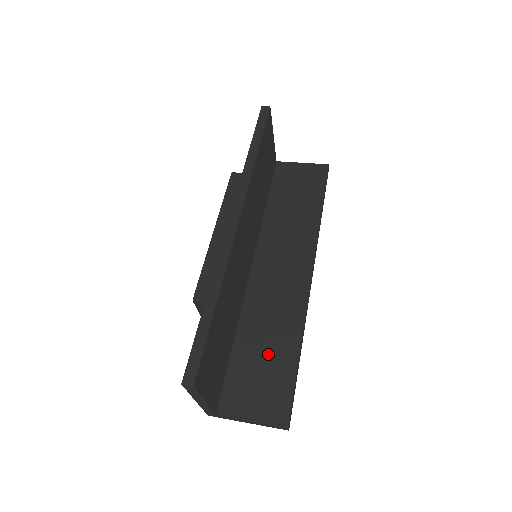
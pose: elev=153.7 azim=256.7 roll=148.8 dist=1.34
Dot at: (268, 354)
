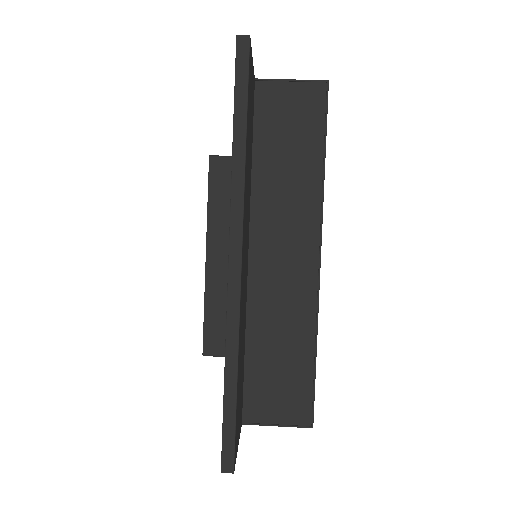
Dot at: (284, 359)
